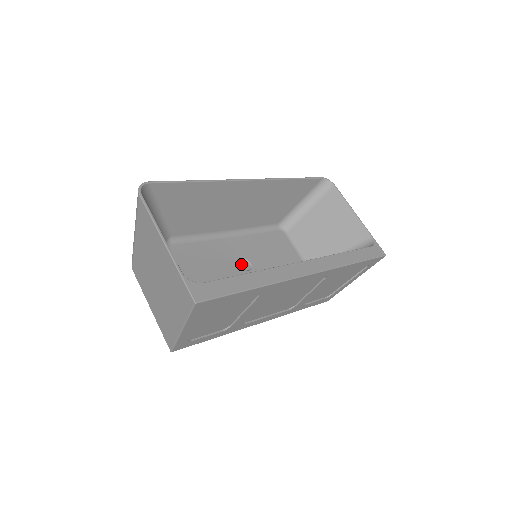
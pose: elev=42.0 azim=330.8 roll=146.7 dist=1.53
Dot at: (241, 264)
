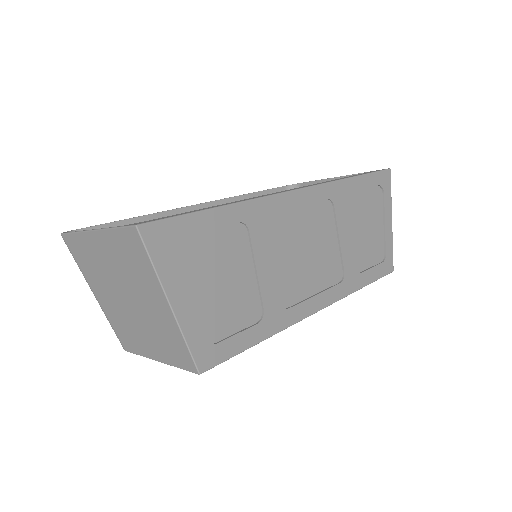
Dot at: occluded
